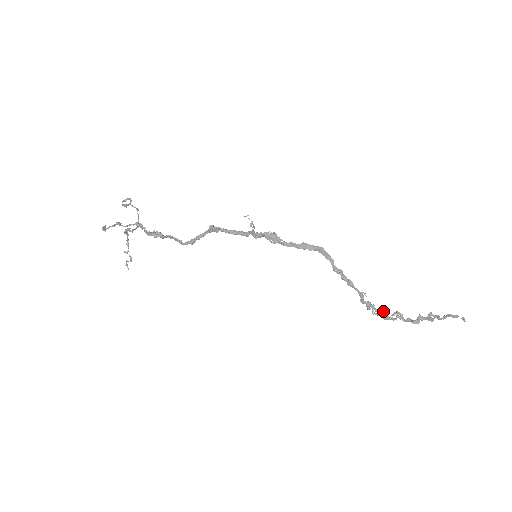
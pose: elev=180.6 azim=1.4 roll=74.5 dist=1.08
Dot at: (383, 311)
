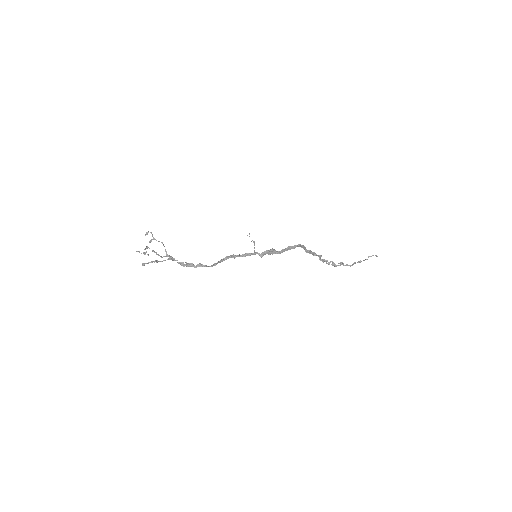
Dot at: (332, 262)
